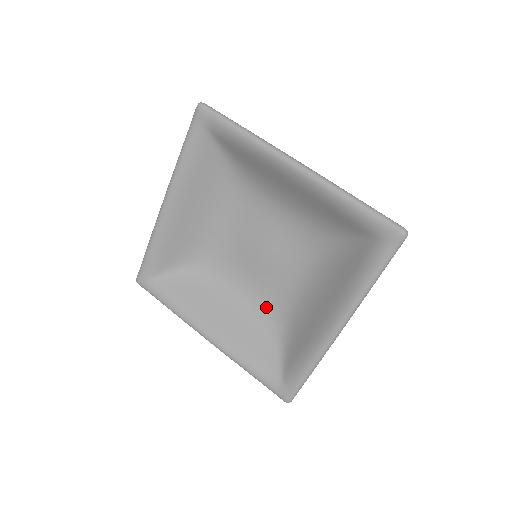
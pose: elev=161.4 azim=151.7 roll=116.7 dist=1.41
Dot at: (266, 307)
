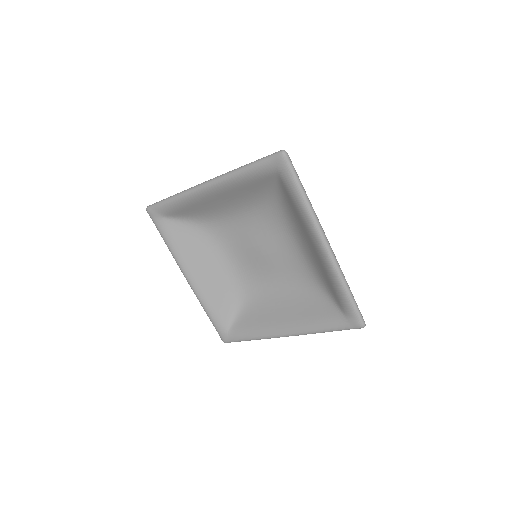
Dot at: (298, 281)
